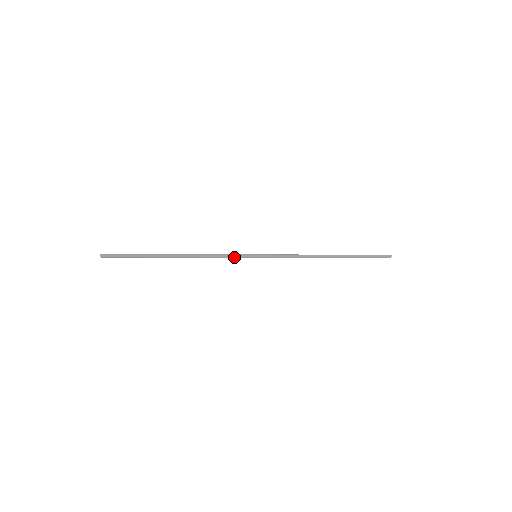
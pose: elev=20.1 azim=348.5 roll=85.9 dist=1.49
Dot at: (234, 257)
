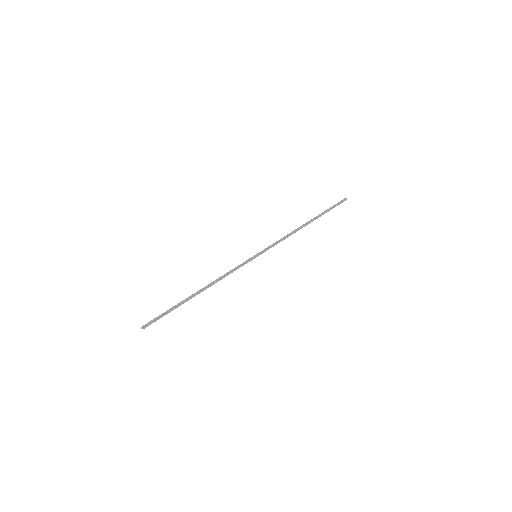
Dot at: occluded
